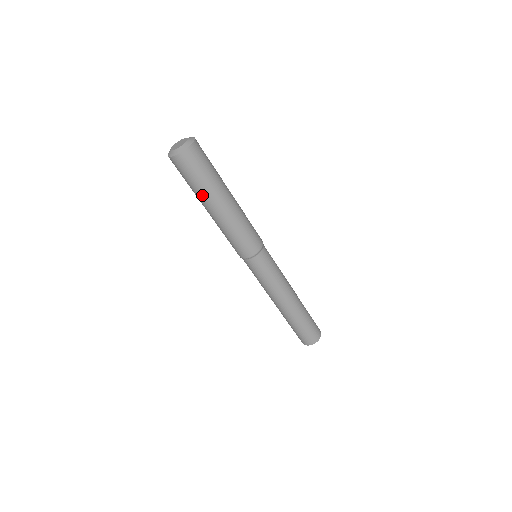
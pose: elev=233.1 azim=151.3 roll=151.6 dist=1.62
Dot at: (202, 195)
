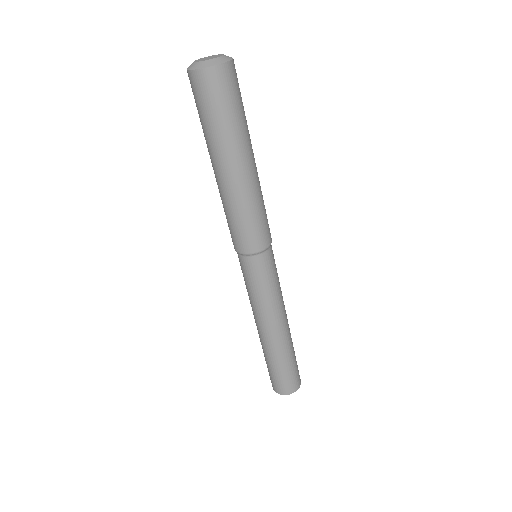
Dot at: (211, 143)
